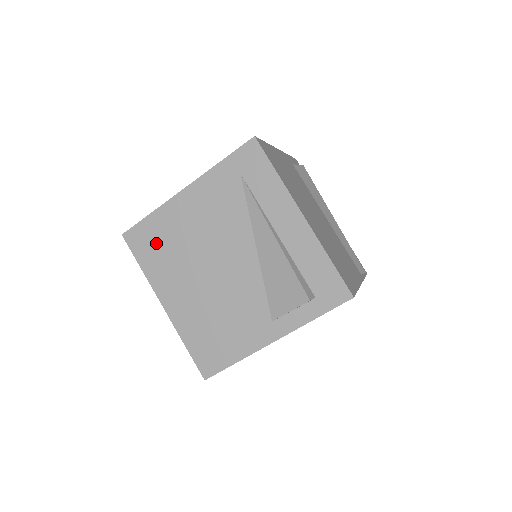
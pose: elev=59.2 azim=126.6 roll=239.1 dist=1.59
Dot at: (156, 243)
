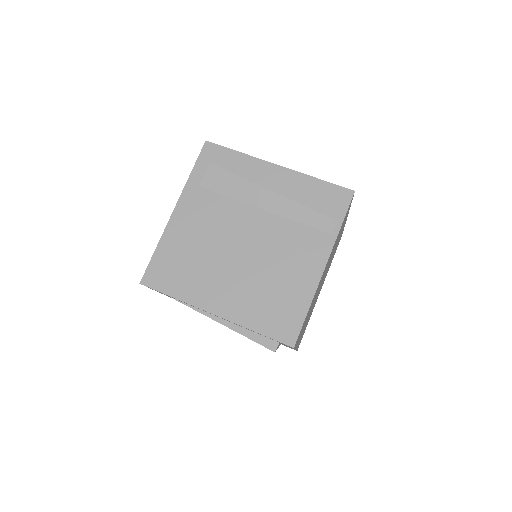
Dot at: occluded
